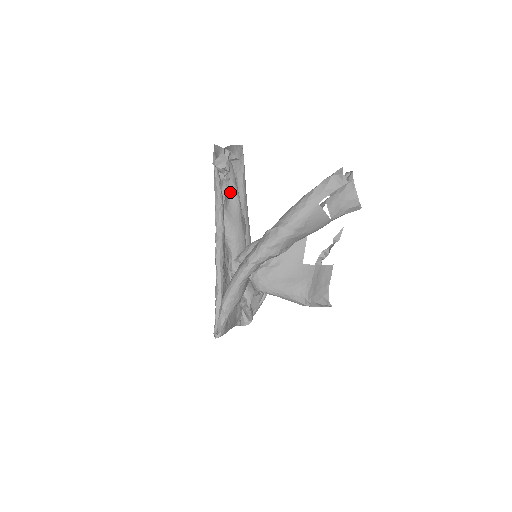
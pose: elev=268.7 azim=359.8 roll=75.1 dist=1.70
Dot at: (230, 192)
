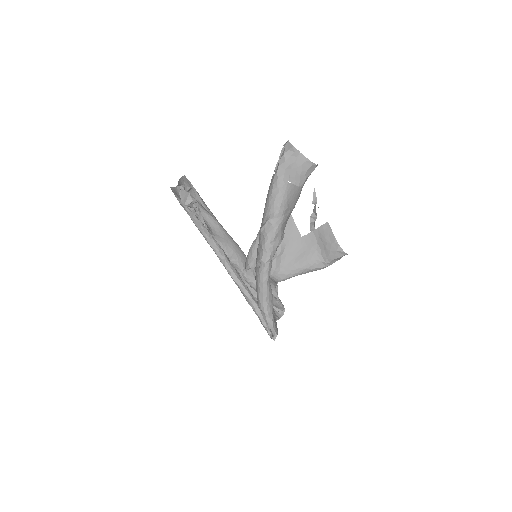
Dot at: (205, 218)
